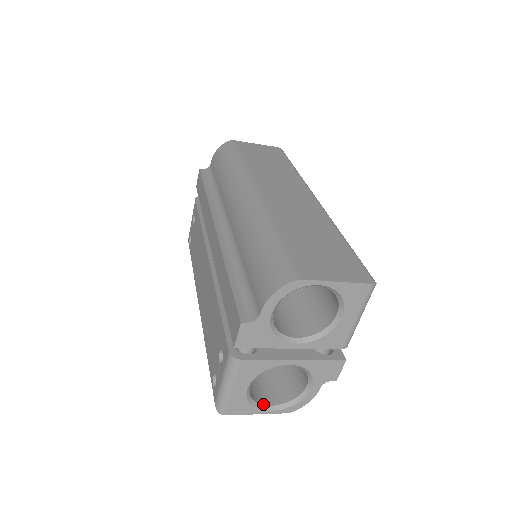
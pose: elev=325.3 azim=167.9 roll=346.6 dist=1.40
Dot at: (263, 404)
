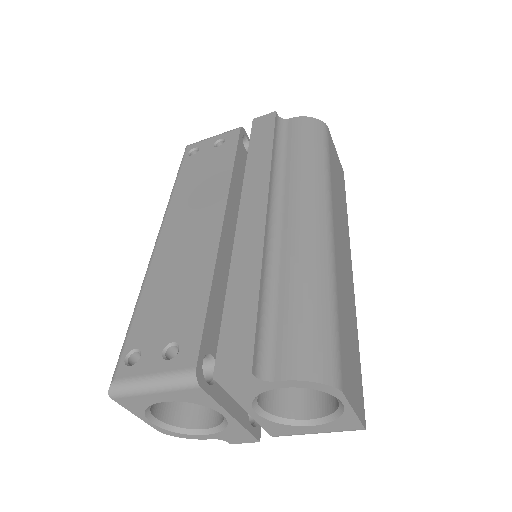
Dot at: (152, 412)
